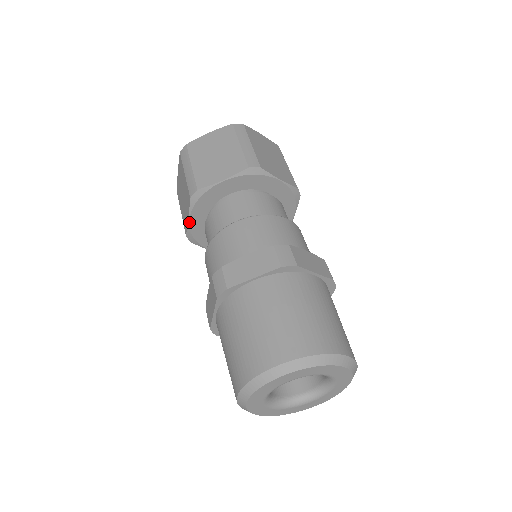
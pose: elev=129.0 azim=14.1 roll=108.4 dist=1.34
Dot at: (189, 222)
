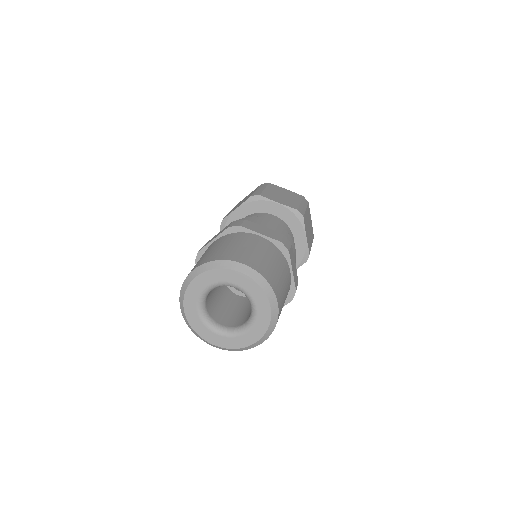
Dot at: (234, 211)
